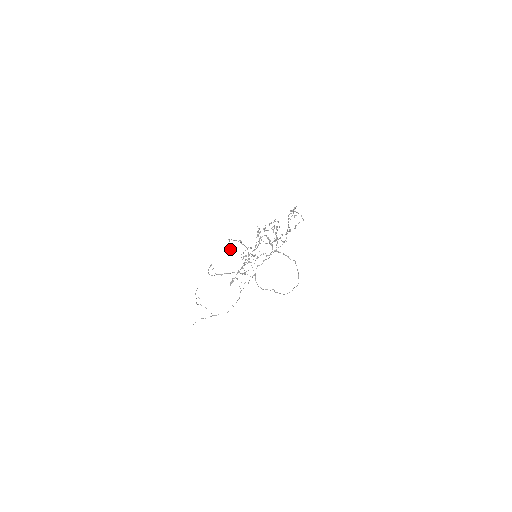
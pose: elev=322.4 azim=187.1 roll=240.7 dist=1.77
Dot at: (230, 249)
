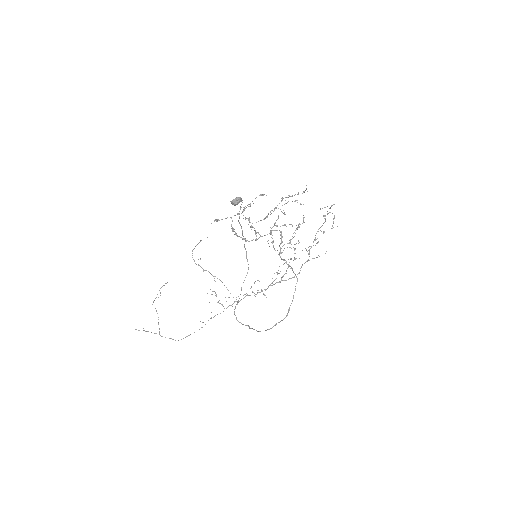
Dot at: (238, 197)
